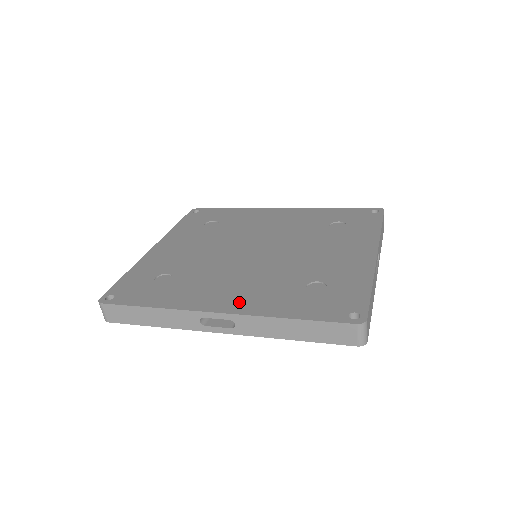
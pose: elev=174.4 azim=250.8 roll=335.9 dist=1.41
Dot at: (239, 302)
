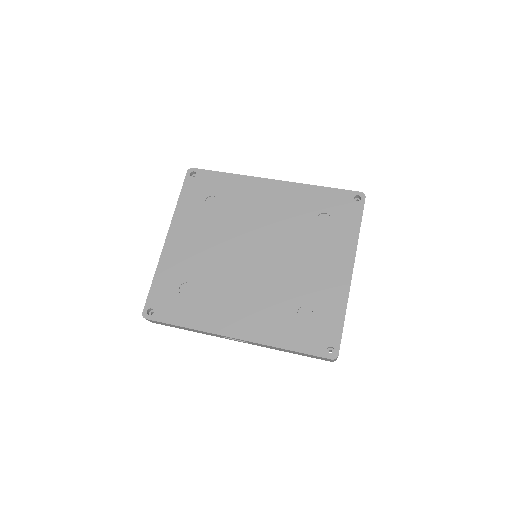
Dot at: (250, 327)
